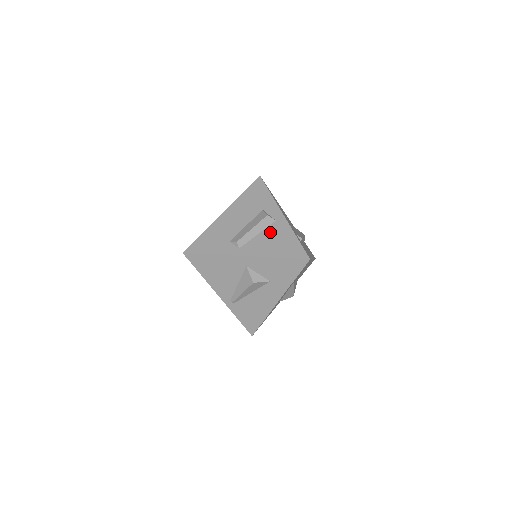
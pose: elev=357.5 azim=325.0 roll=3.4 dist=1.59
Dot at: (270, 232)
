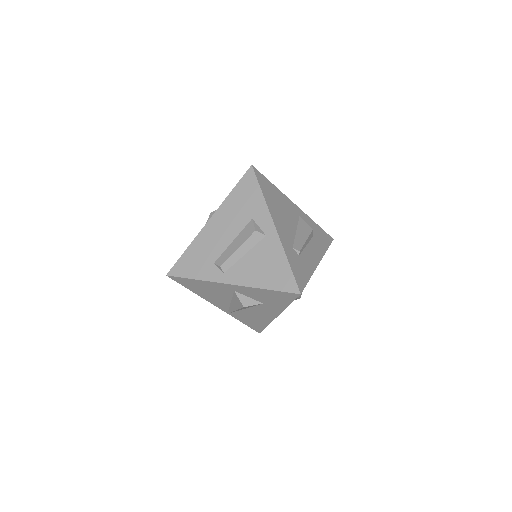
Dot at: (258, 252)
